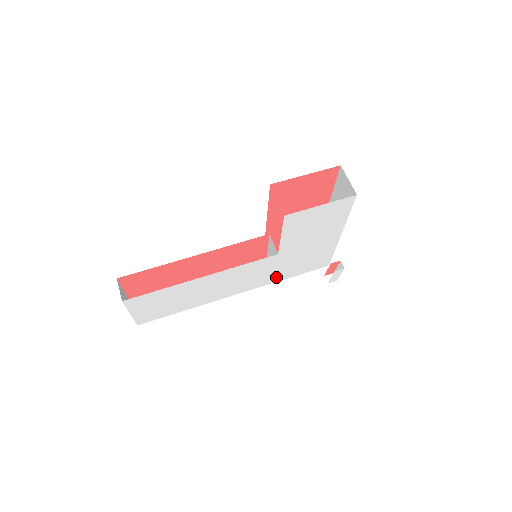
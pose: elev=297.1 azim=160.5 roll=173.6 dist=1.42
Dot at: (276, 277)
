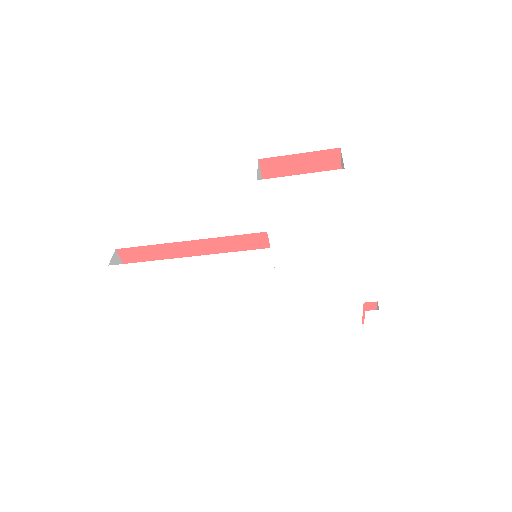
Dot at: (282, 292)
